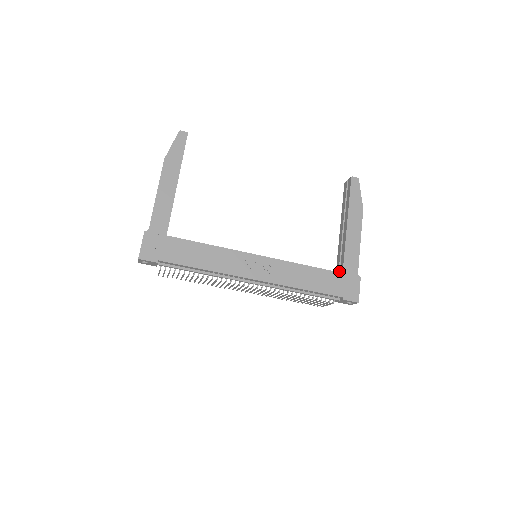
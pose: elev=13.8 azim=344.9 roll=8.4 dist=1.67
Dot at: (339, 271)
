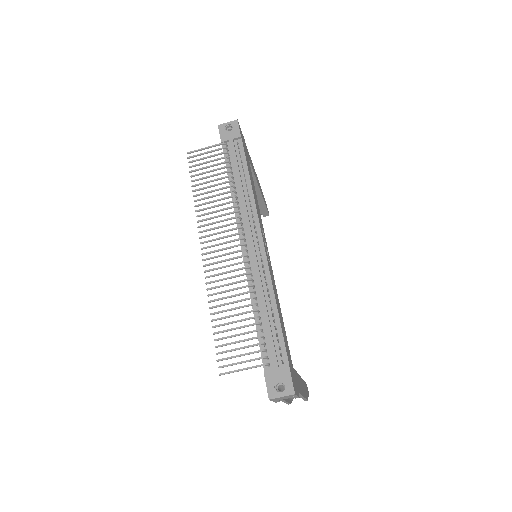
Dot at: occluded
